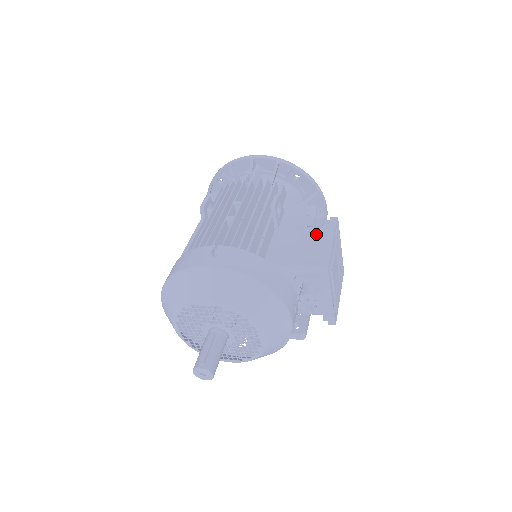
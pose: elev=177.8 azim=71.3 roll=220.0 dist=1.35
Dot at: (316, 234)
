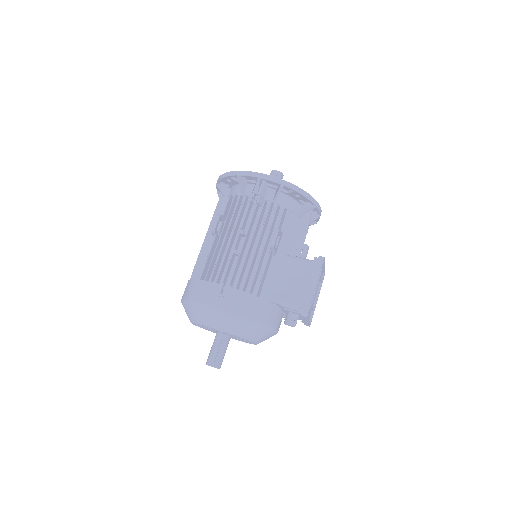
Dot at: (304, 271)
